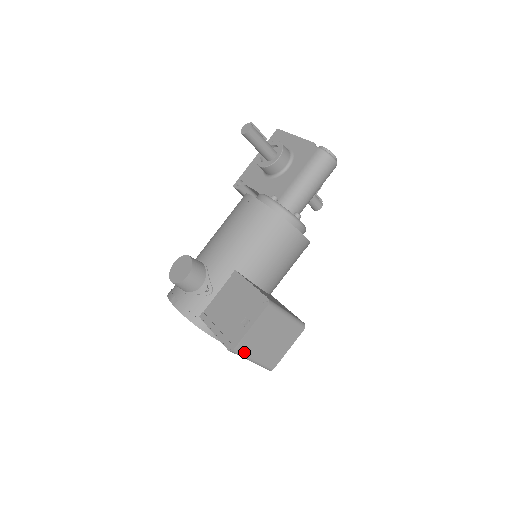
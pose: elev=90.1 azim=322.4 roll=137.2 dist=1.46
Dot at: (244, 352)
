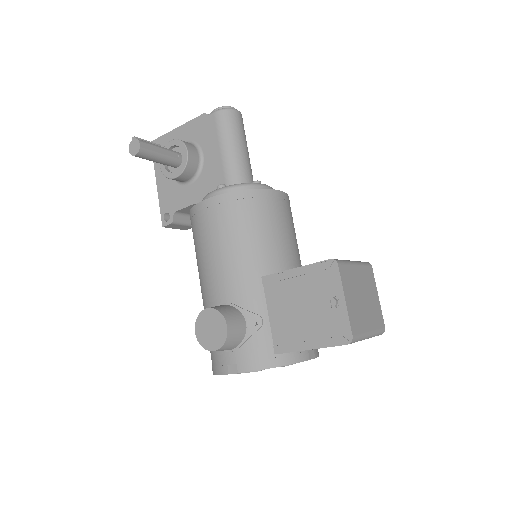
Dot at: (360, 332)
